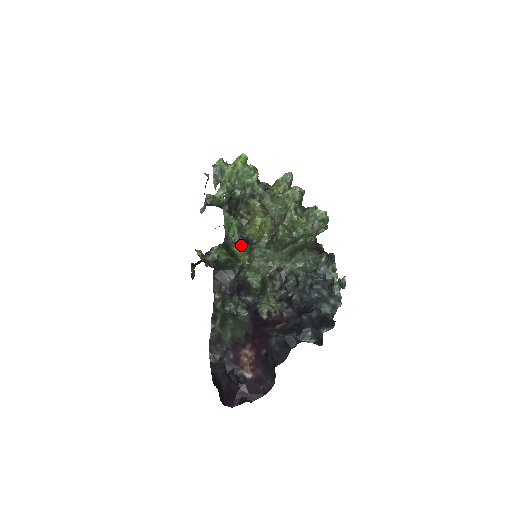
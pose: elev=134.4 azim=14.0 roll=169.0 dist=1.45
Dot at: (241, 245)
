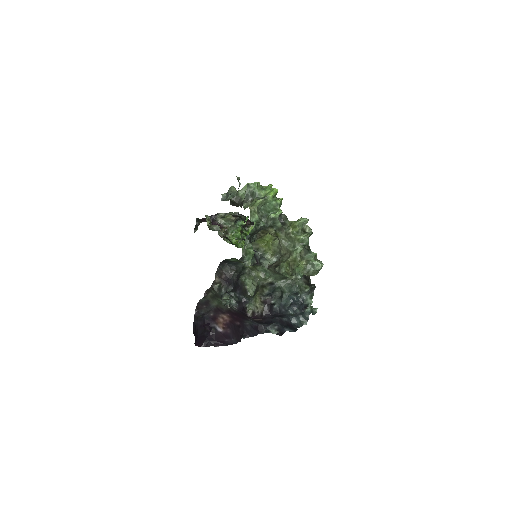
Dot at: occluded
